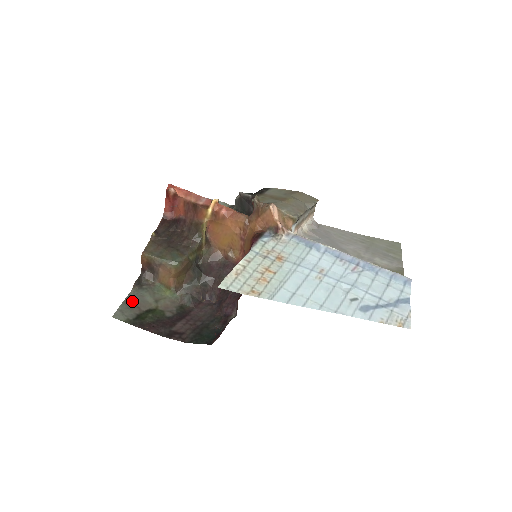
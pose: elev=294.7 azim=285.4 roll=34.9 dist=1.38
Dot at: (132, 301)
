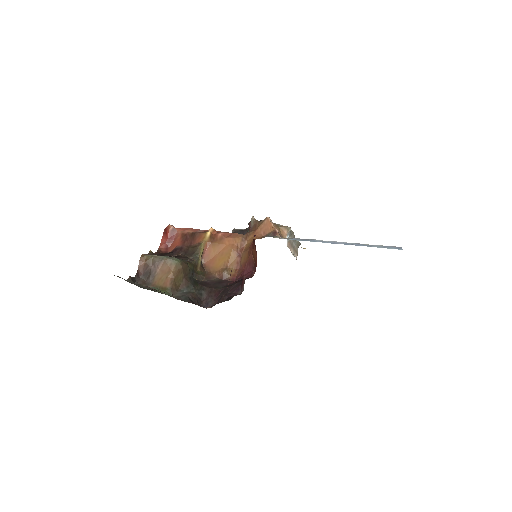
Dot at: (129, 282)
